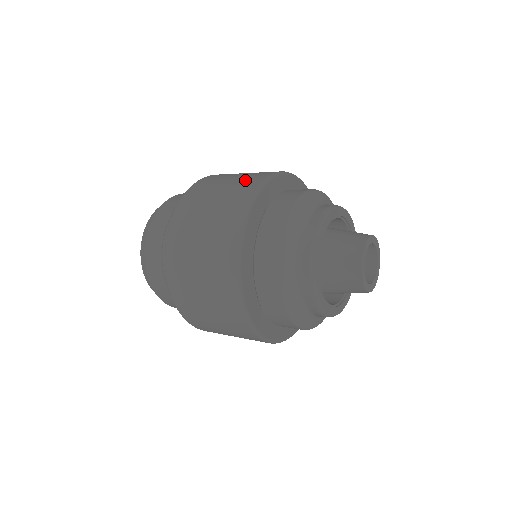
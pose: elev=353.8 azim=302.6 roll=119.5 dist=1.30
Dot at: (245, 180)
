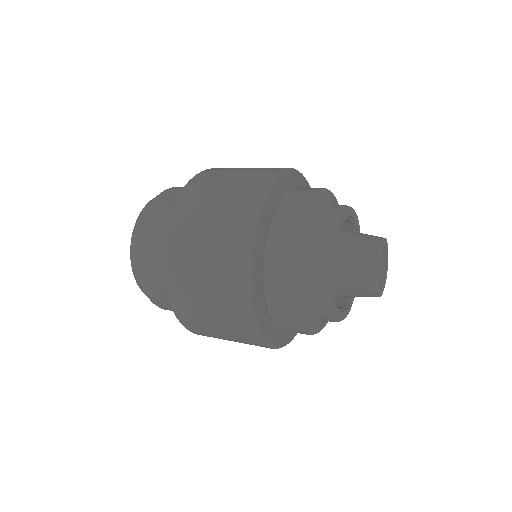
Dot at: (224, 254)
